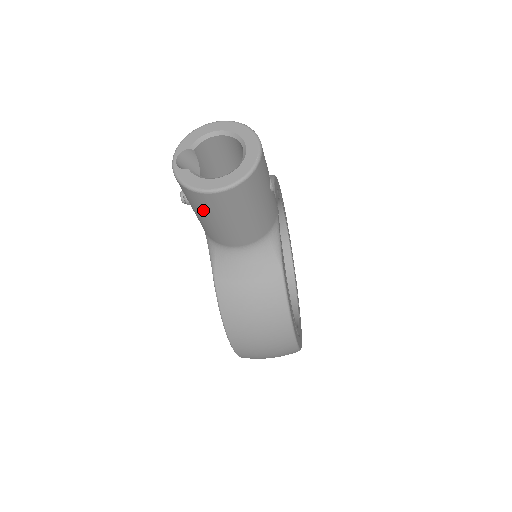
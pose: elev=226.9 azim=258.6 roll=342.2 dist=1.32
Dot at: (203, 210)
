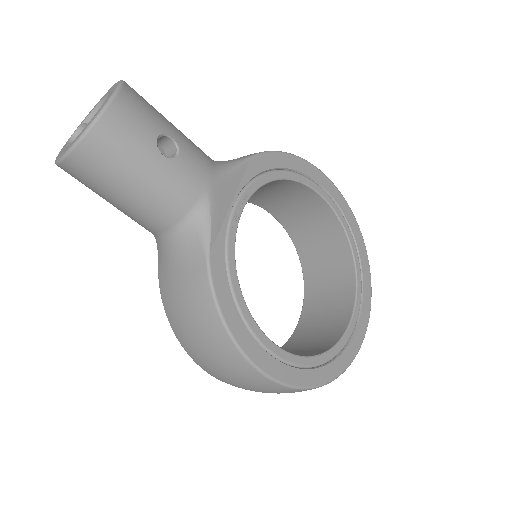
Dot at: (89, 188)
